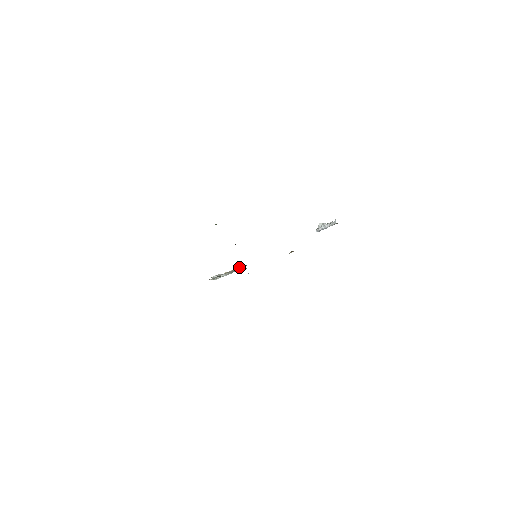
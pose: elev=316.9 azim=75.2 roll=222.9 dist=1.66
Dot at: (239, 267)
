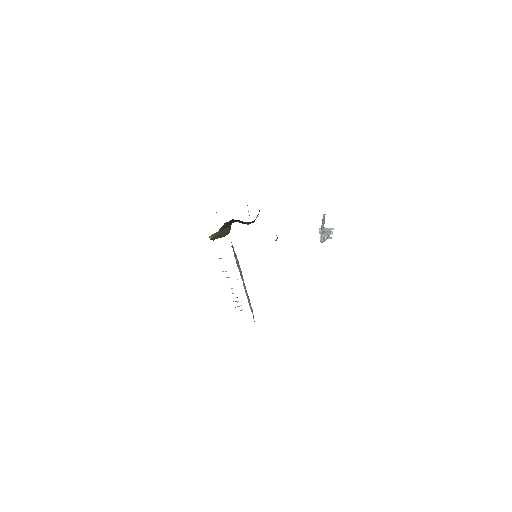
Dot at: occluded
